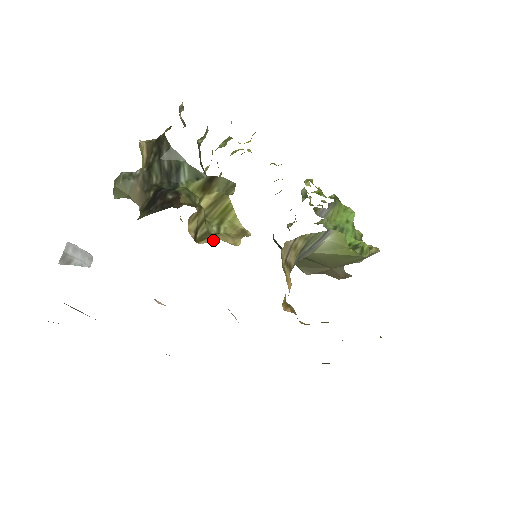
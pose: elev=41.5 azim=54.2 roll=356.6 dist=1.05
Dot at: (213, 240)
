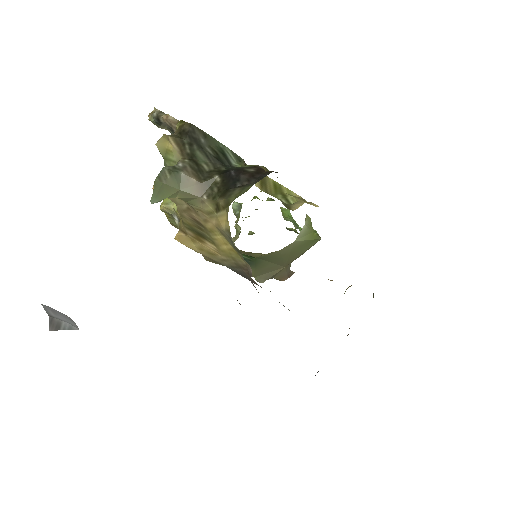
Dot at: (301, 205)
